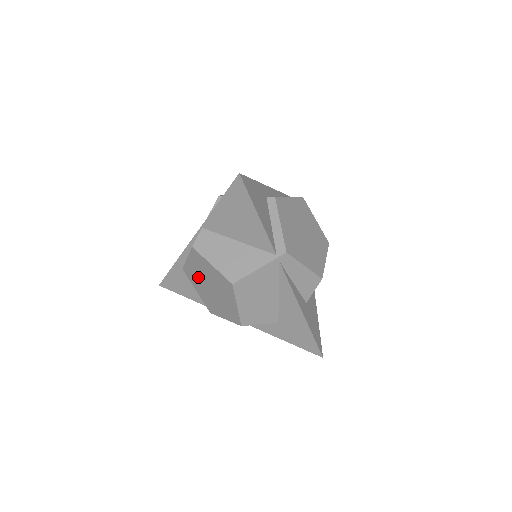
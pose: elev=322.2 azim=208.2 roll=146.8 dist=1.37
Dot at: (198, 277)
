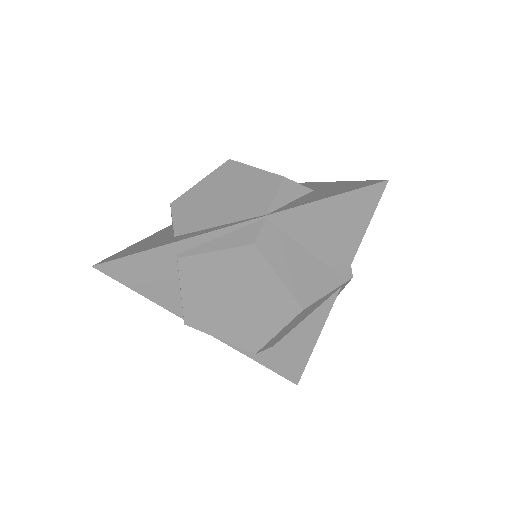
Dot at: (214, 280)
